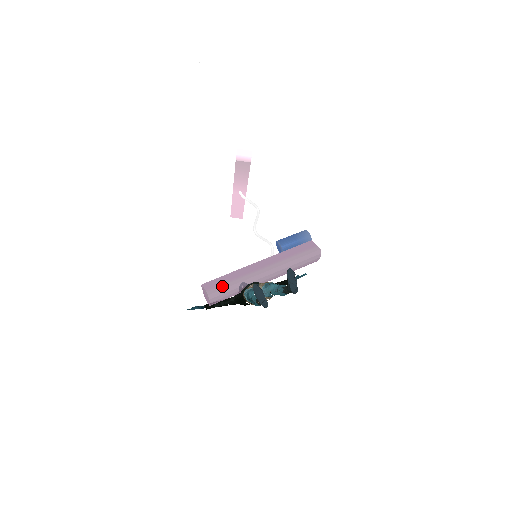
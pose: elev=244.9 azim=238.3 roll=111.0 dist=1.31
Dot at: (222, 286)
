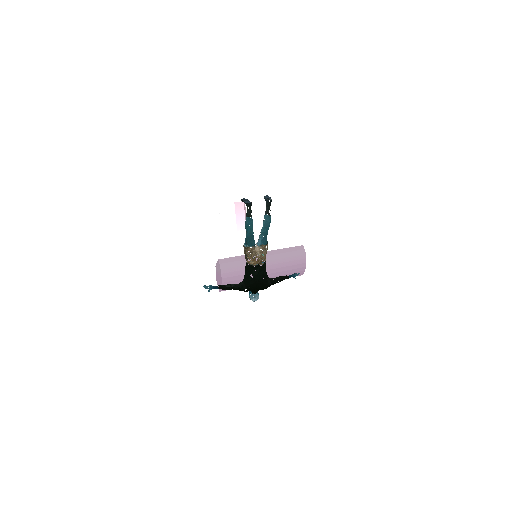
Dot at: (229, 259)
